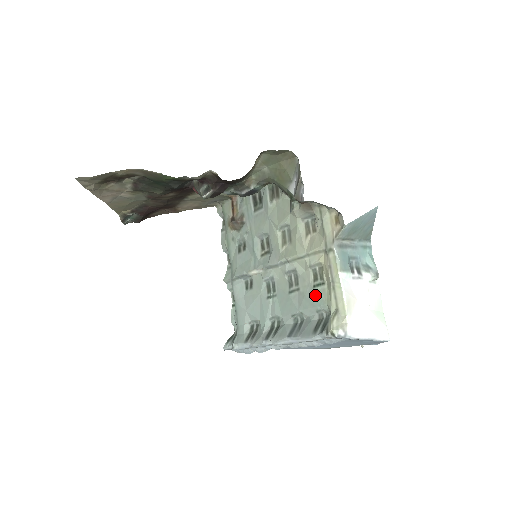
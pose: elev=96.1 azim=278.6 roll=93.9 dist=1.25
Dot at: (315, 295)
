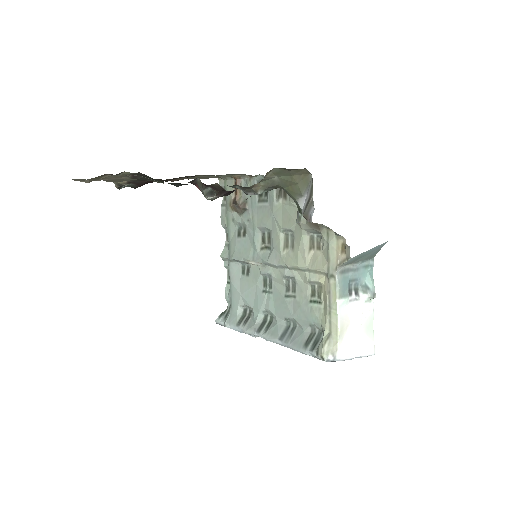
Dot at: (310, 310)
